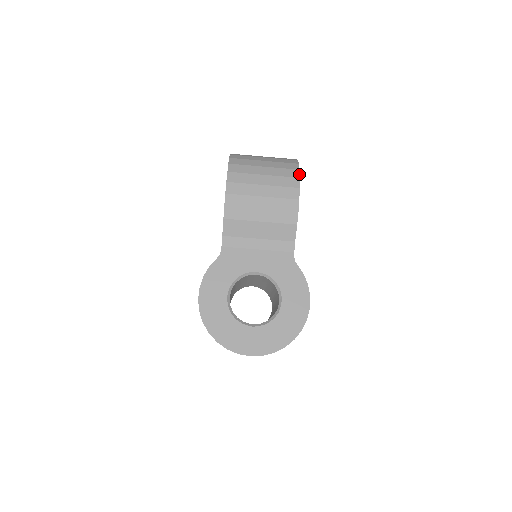
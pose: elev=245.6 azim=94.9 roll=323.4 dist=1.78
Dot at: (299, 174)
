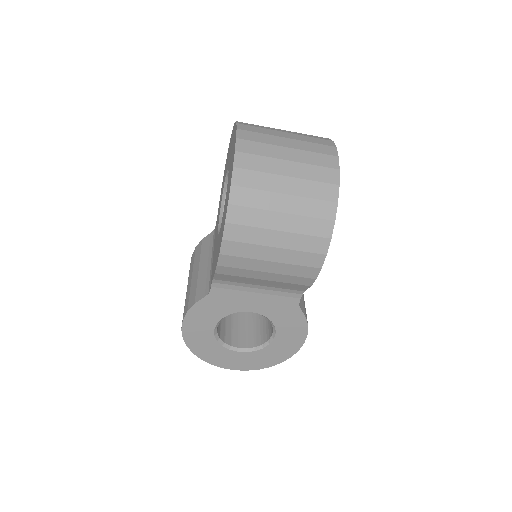
Dot at: (332, 231)
